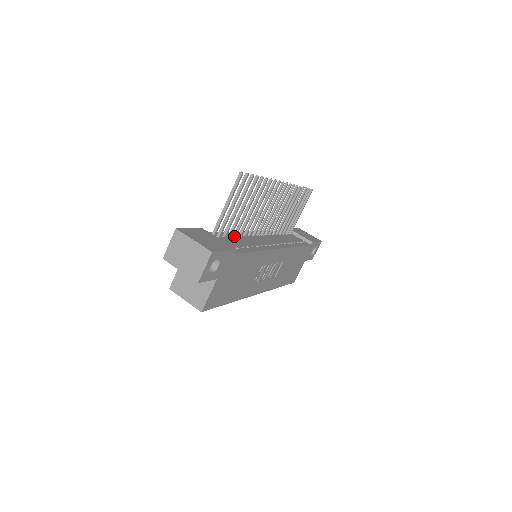
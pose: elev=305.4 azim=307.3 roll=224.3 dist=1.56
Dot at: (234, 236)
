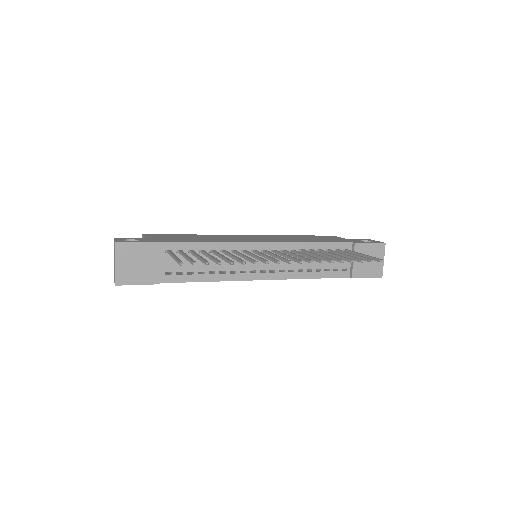
Dot at: (211, 251)
